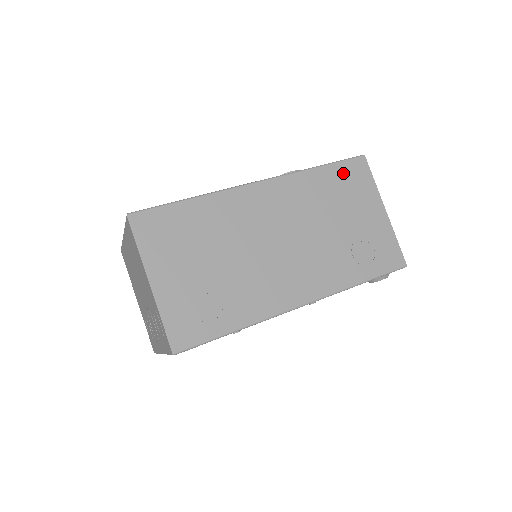
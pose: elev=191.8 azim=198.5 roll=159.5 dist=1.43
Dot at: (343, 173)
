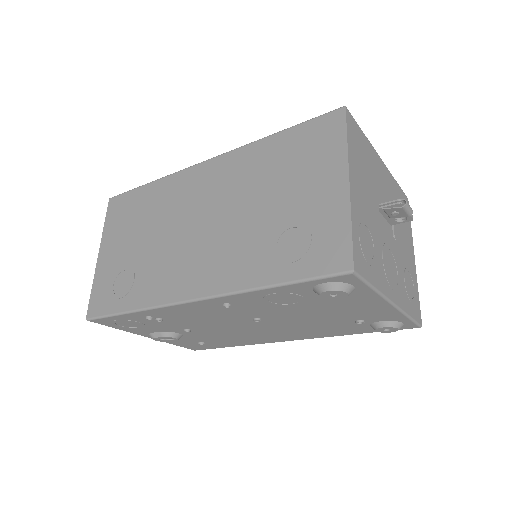
Dot at: (303, 136)
